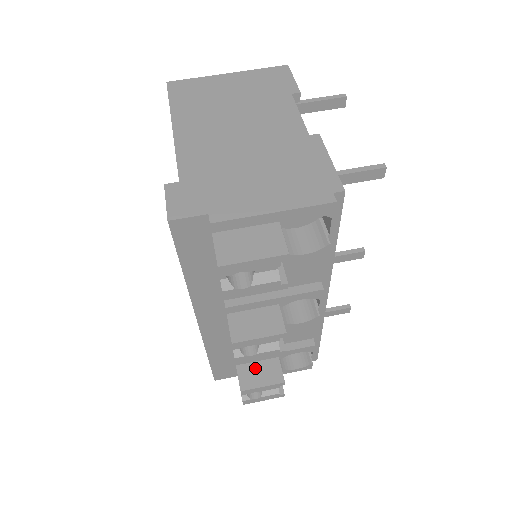
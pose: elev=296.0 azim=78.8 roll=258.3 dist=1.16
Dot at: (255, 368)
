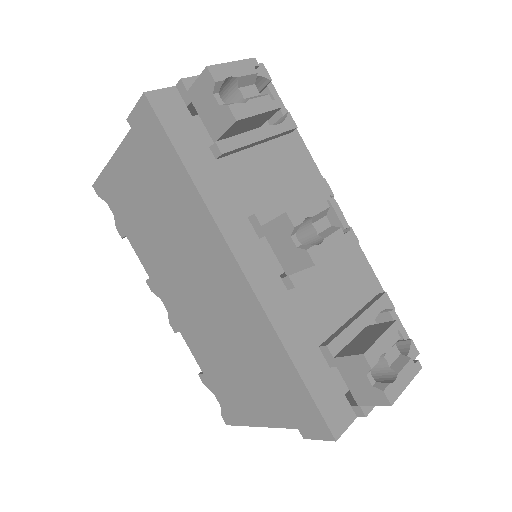
Dot at: (355, 342)
